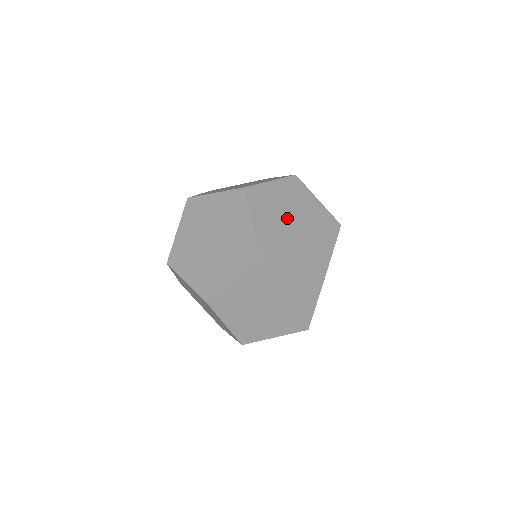
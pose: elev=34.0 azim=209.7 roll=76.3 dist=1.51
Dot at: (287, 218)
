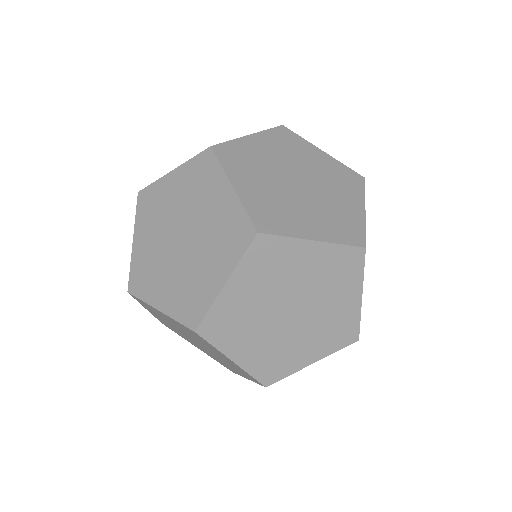
Dot at: occluded
